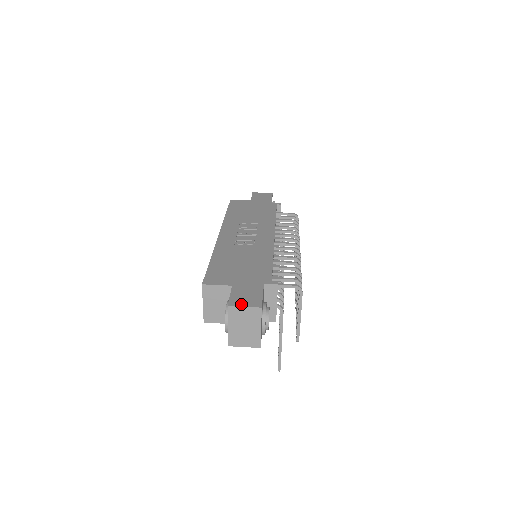
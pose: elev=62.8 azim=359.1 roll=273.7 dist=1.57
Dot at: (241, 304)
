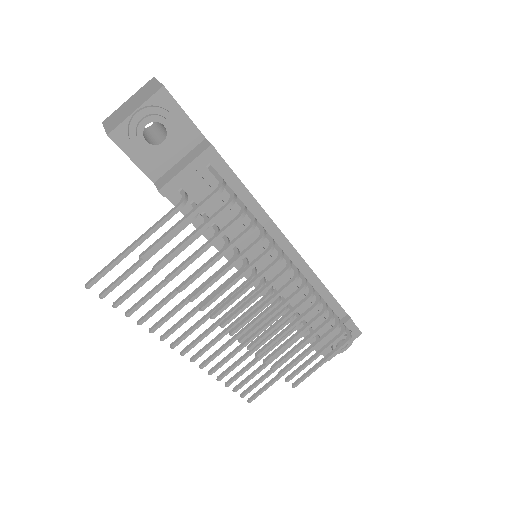
Dot at: occluded
